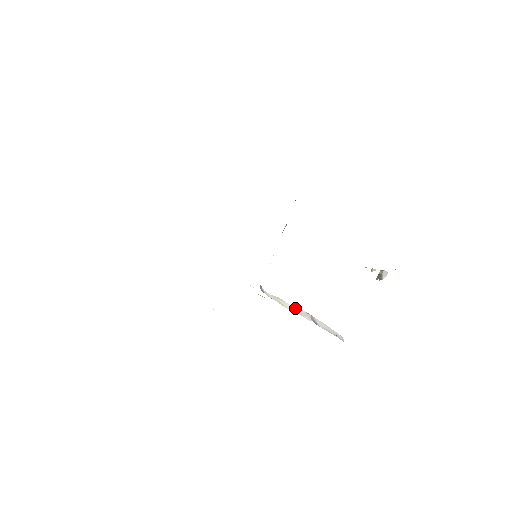
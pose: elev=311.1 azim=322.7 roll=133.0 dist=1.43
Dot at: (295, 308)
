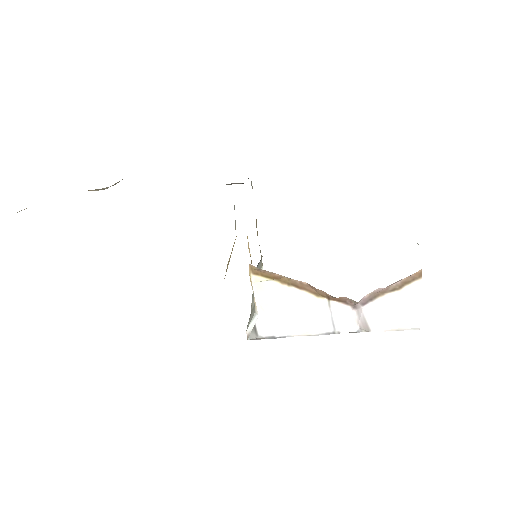
Dot at: (327, 317)
